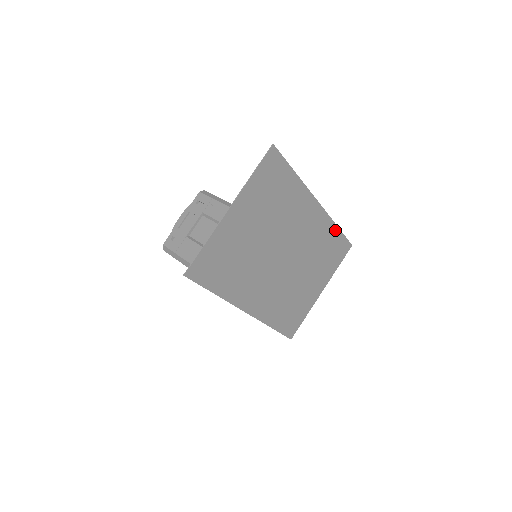
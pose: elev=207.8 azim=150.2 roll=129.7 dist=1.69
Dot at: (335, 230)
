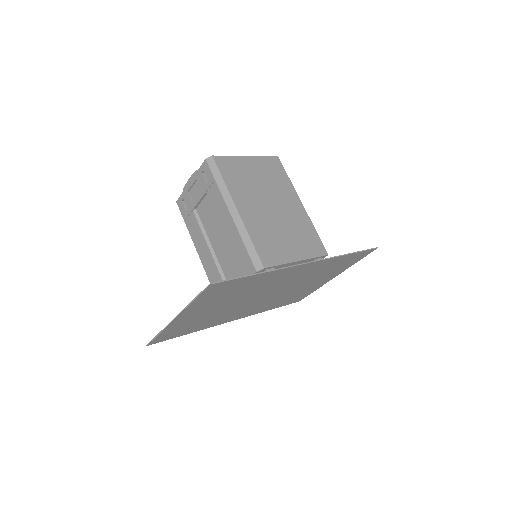
Dot at: (343, 257)
